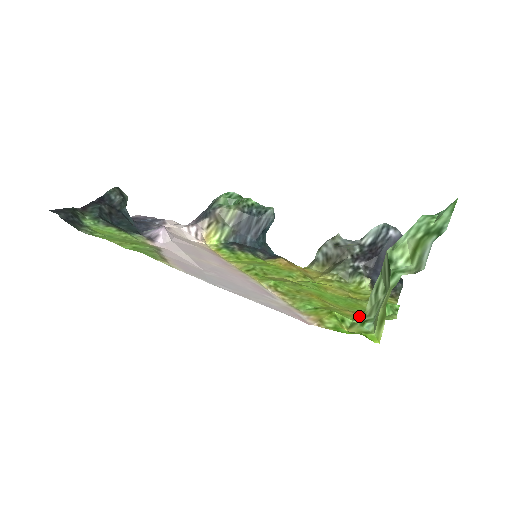
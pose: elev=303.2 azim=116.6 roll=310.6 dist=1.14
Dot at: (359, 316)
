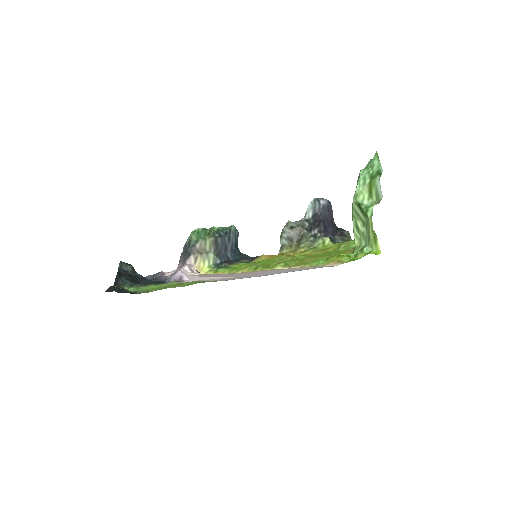
Dot at: (354, 250)
